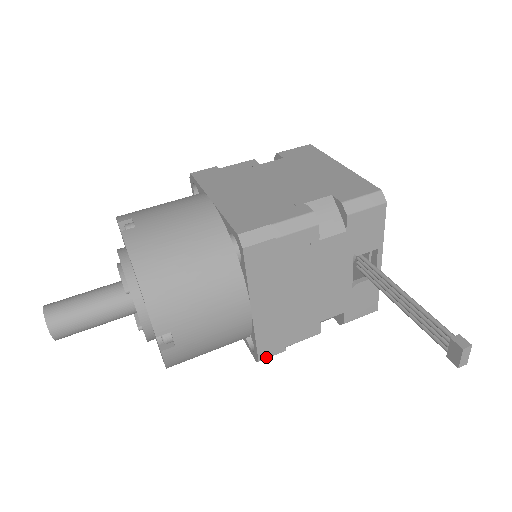
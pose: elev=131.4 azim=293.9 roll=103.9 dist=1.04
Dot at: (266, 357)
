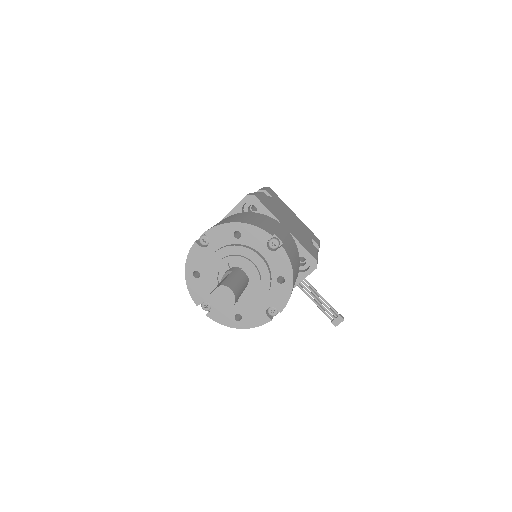
Dot at: occluded
